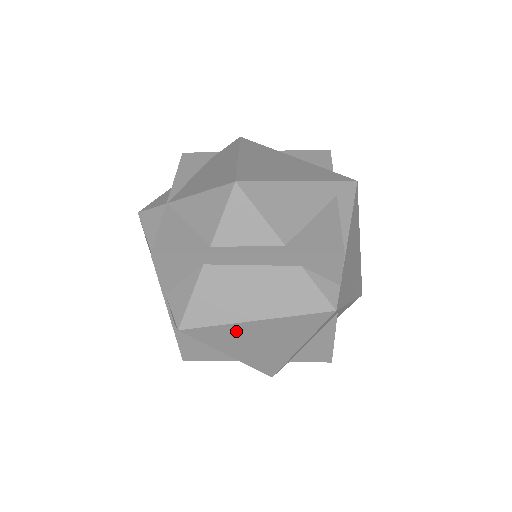
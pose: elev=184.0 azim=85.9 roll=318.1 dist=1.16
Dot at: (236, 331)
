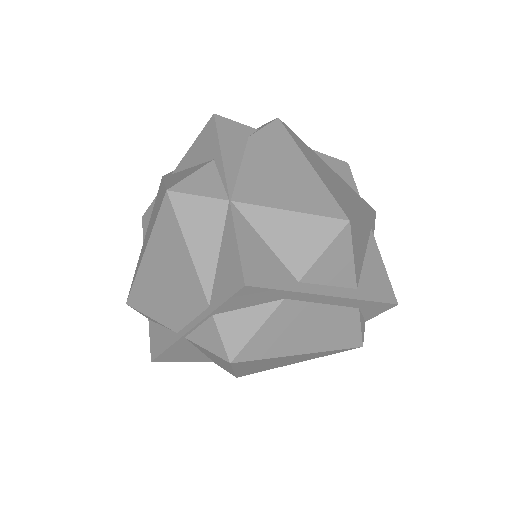
Dot at: (274, 360)
